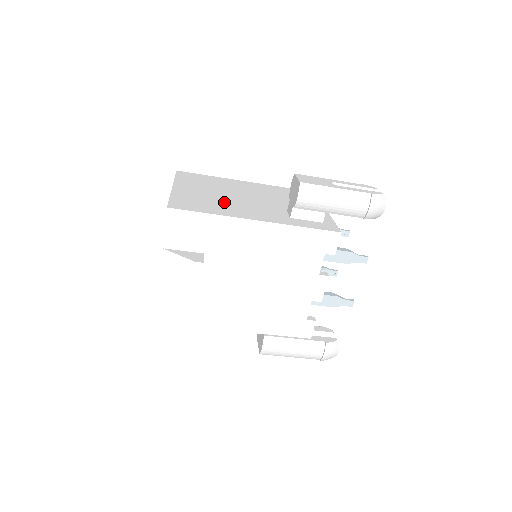
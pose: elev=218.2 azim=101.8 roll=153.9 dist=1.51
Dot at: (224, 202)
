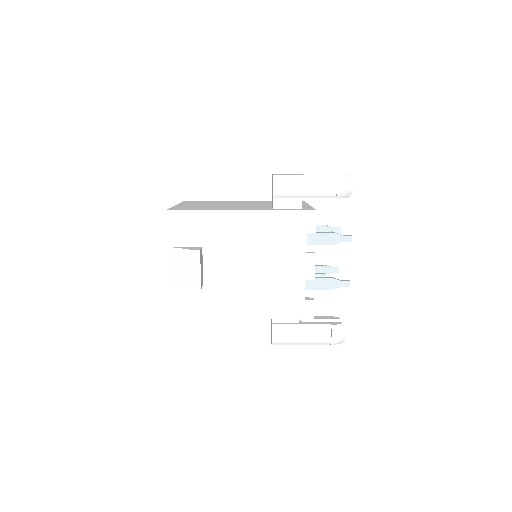
Dot at: (217, 207)
